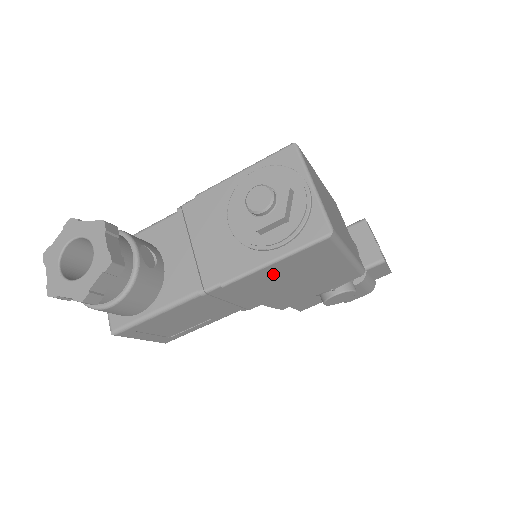
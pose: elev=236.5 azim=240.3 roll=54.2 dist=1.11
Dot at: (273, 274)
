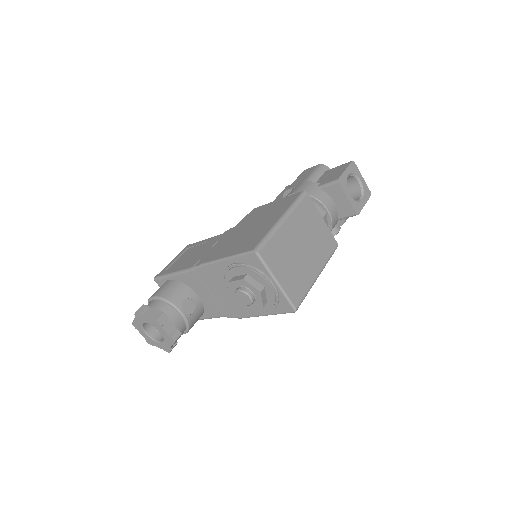
Dot at: occluded
